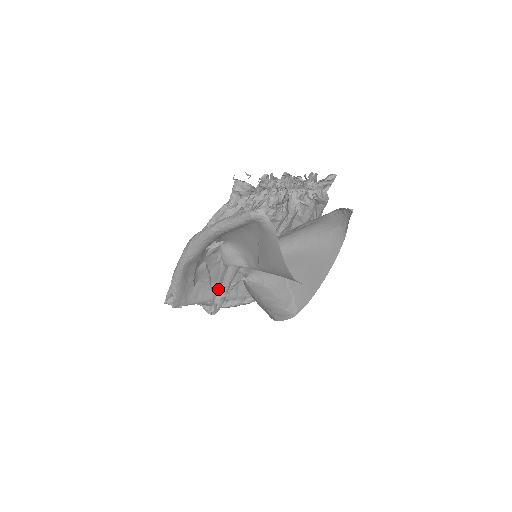
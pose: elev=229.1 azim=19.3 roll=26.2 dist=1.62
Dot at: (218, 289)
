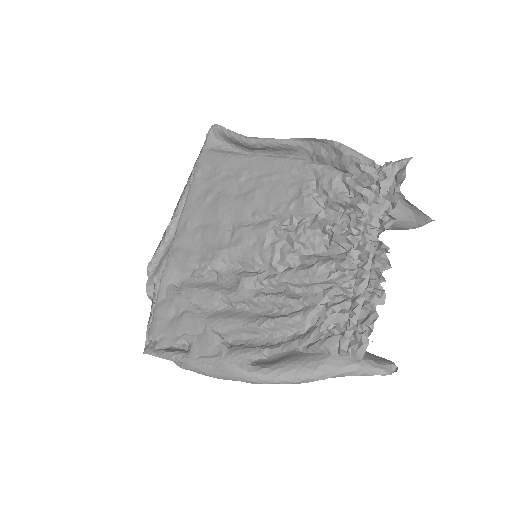
Dot at: occluded
